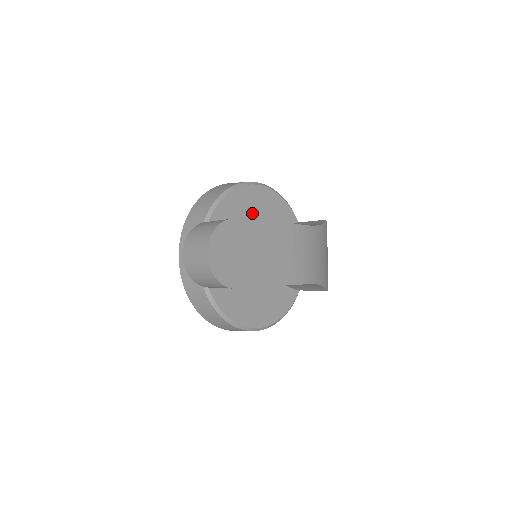
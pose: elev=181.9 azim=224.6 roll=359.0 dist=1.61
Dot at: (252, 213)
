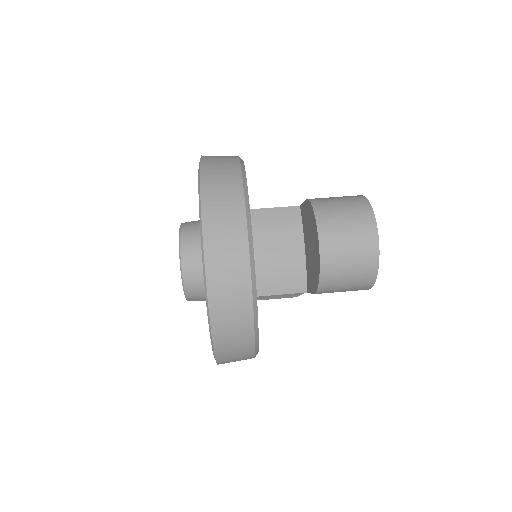
Dot at: occluded
